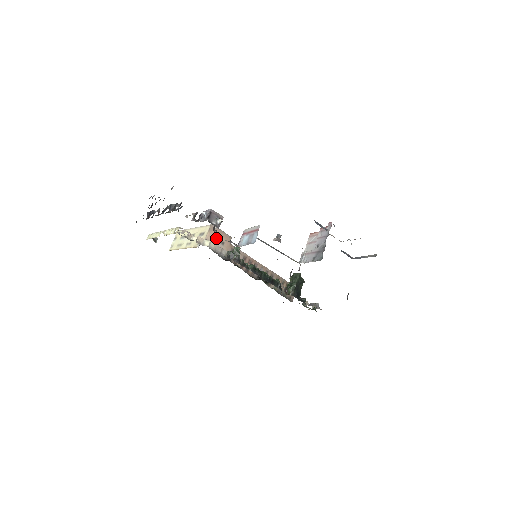
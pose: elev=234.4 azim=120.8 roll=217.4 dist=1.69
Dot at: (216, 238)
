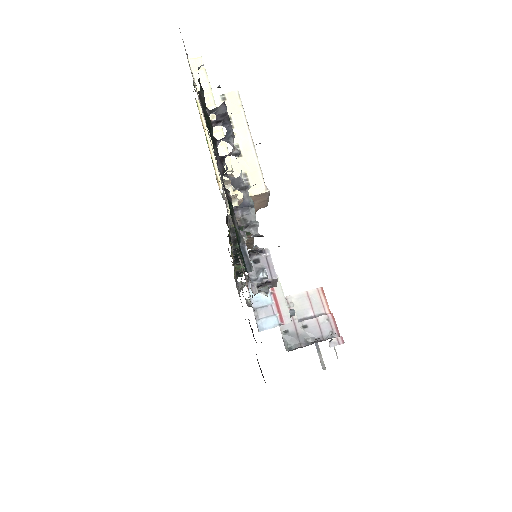
Dot at: occluded
